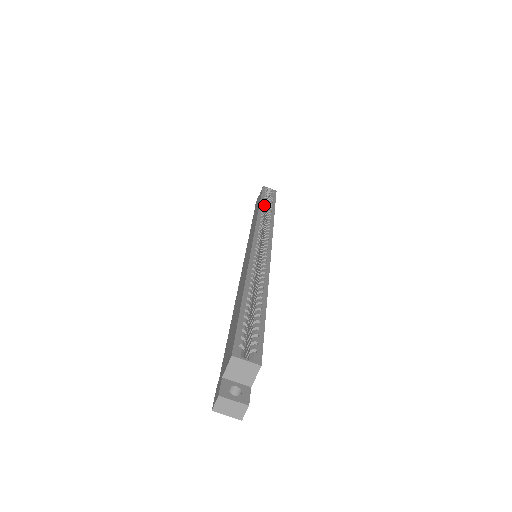
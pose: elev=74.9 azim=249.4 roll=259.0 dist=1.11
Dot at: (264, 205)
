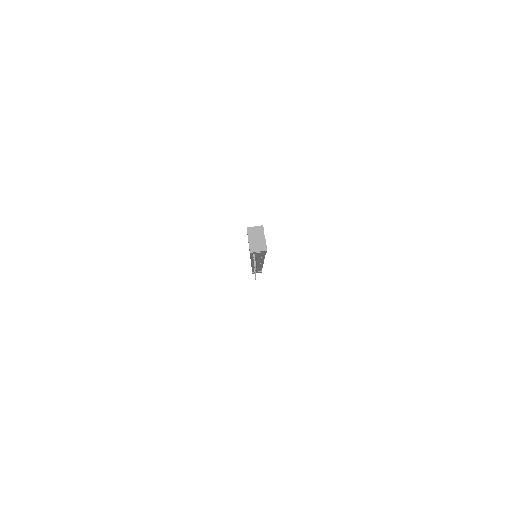
Dot at: occluded
